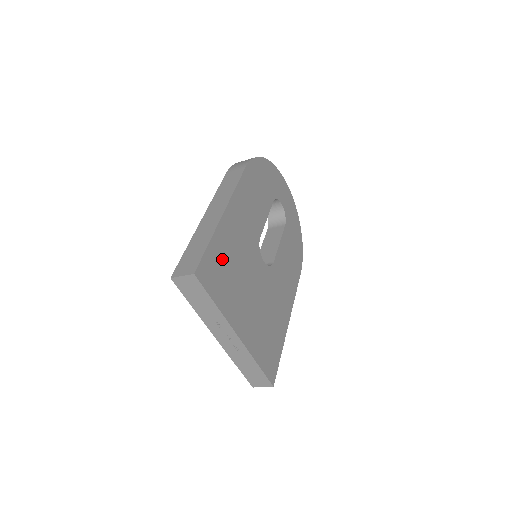
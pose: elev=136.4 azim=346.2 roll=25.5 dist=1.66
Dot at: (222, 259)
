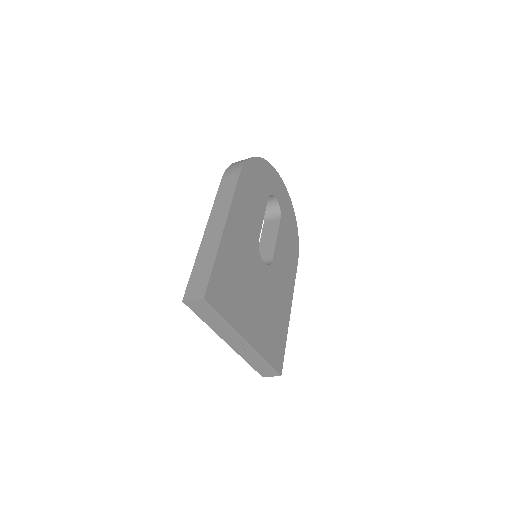
Dot at: (227, 274)
